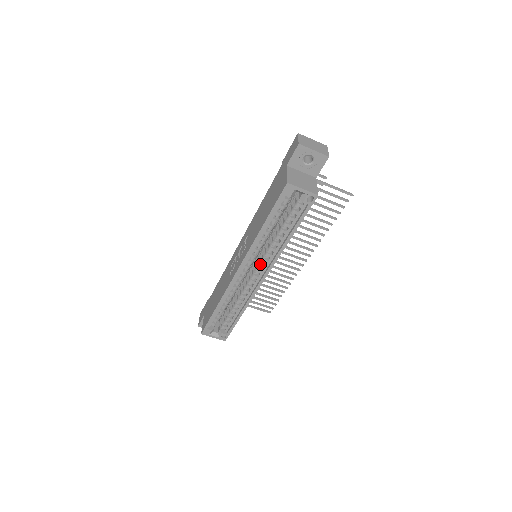
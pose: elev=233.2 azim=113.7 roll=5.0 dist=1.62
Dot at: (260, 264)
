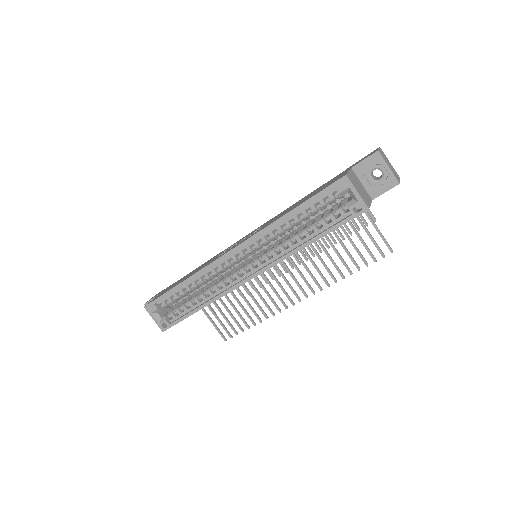
Dot at: (258, 259)
